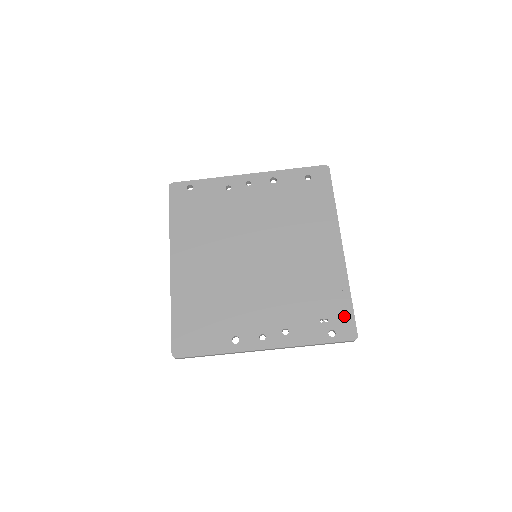
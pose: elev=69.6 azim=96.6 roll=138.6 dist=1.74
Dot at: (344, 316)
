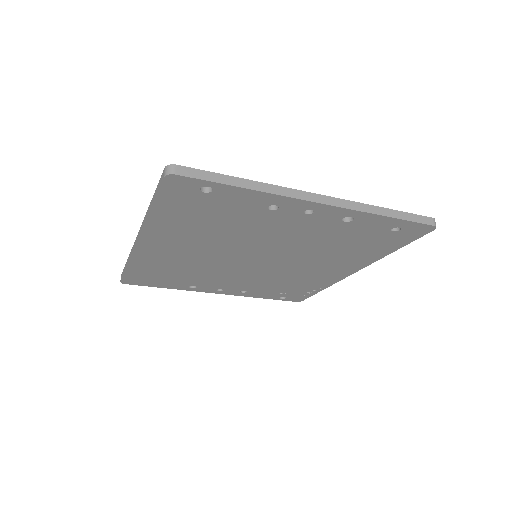
Dot at: (303, 295)
